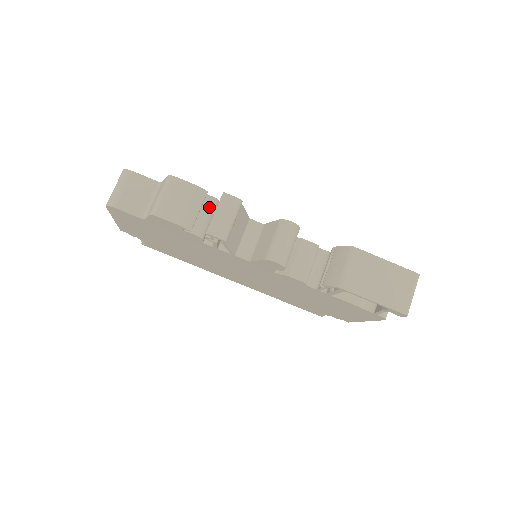
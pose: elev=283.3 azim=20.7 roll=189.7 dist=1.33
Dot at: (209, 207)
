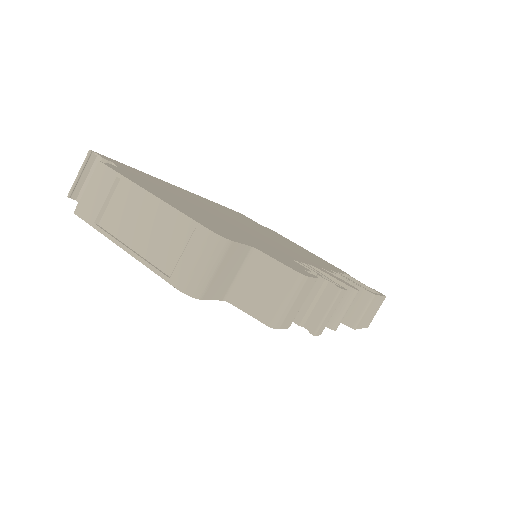
Dot at: occluded
